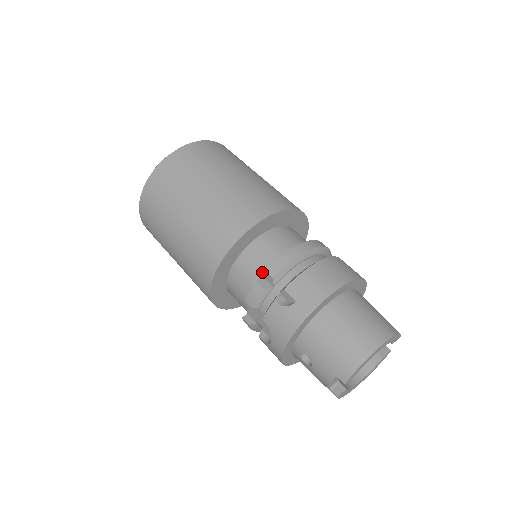
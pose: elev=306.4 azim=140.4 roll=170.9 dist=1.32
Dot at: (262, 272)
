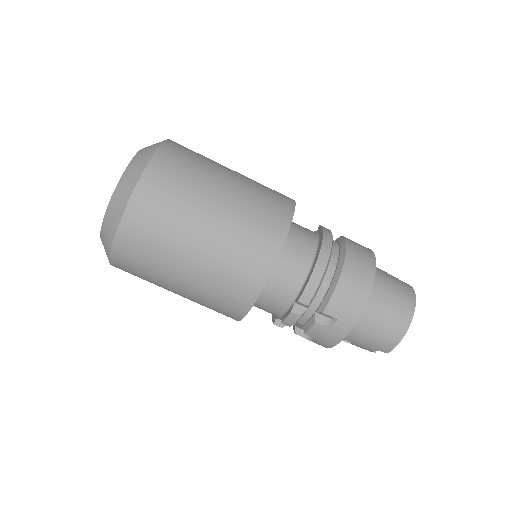
Dot at: (290, 297)
